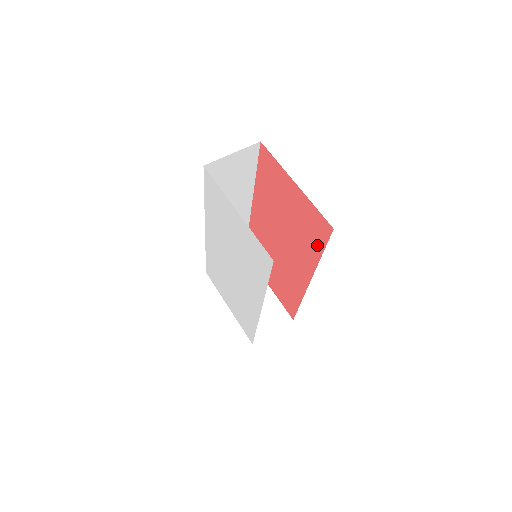
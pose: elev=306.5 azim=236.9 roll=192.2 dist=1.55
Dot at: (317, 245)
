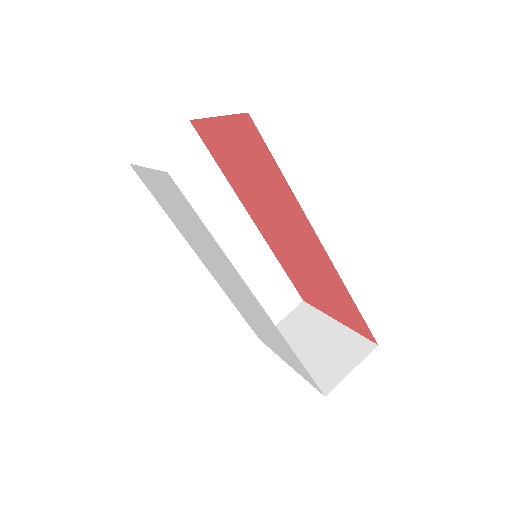
Dot at: (272, 168)
